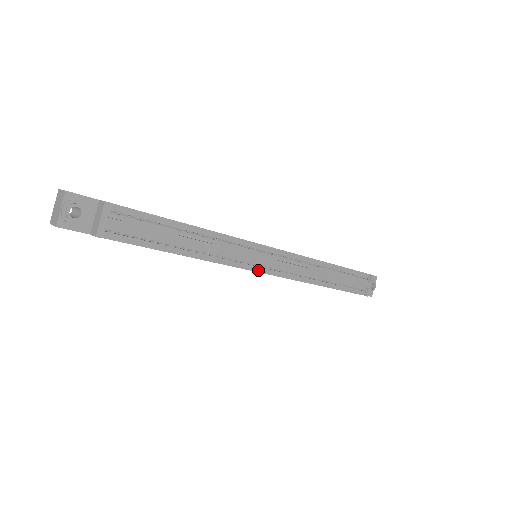
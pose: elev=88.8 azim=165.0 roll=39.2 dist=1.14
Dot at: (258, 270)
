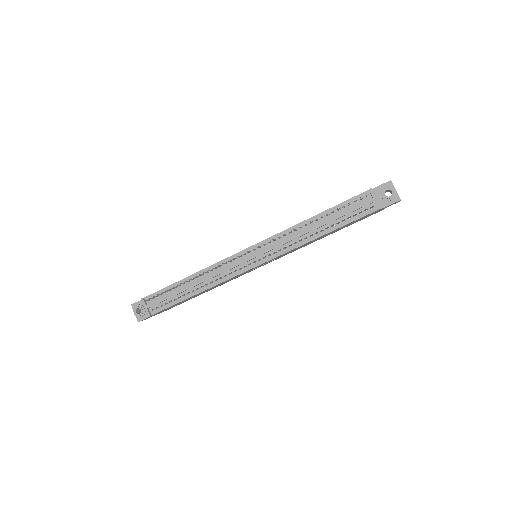
Dot at: (251, 267)
